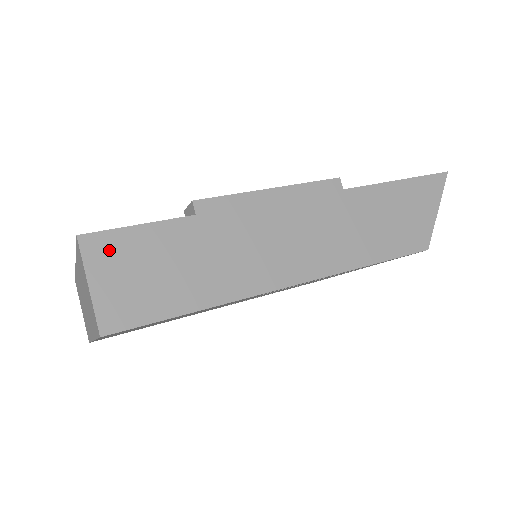
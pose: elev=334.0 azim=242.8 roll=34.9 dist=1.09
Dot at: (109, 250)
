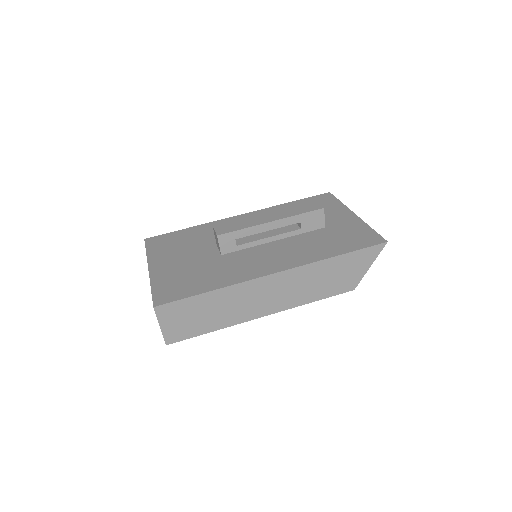
Dot at: (169, 311)
